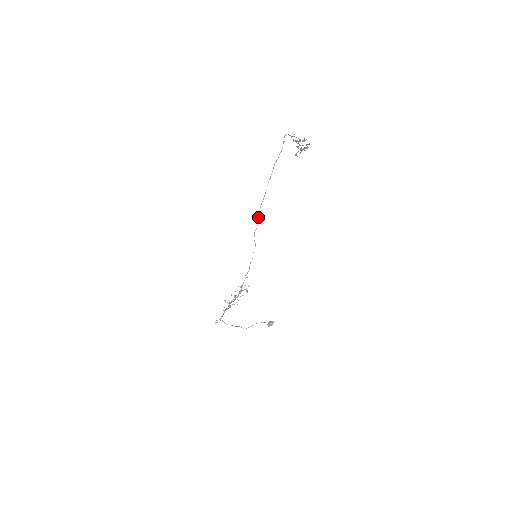
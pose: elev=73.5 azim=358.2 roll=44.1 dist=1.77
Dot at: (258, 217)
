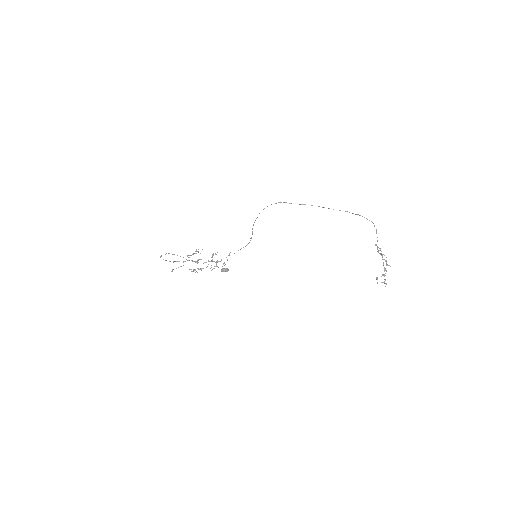
Dot at: occluded
